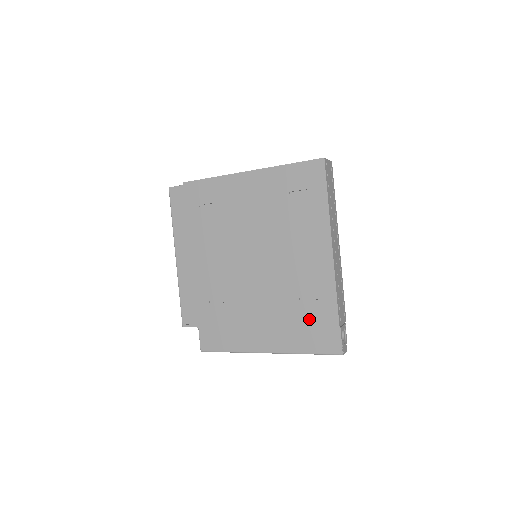
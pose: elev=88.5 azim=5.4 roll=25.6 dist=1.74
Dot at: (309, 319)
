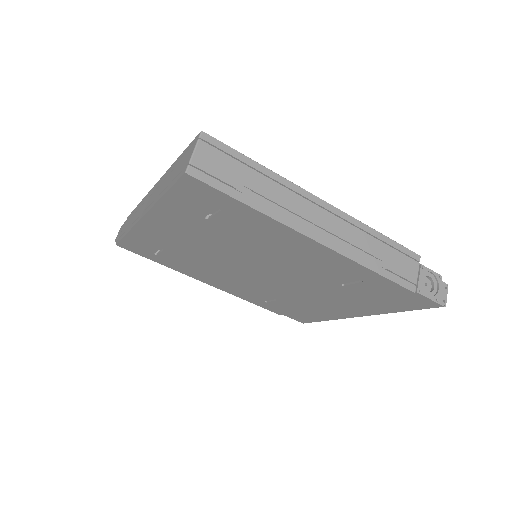
Dot at: (372, 295)
